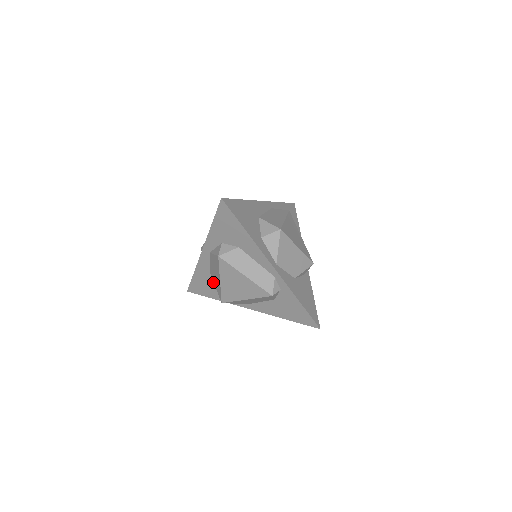
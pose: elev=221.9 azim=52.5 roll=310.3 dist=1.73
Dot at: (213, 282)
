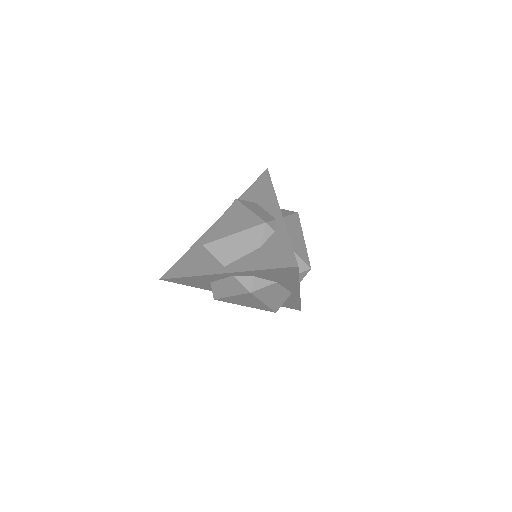
Dot at: (201, 254)
